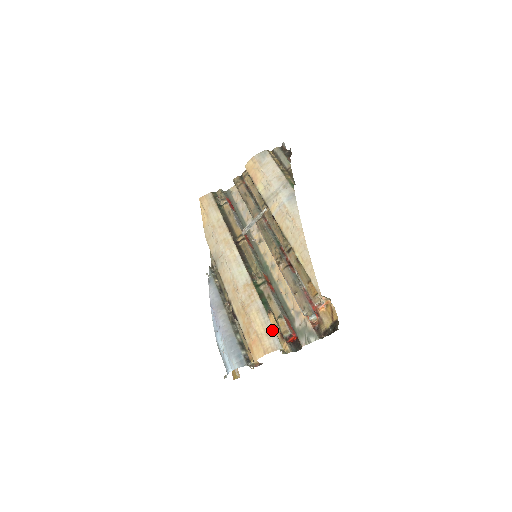
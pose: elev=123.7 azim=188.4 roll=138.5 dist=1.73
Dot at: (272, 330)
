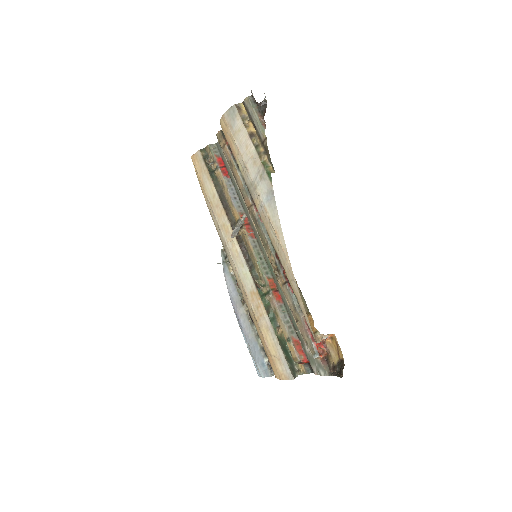
Dot at: (282, 356)
